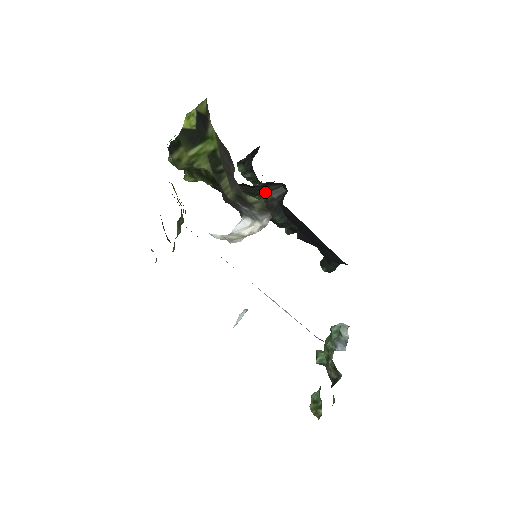
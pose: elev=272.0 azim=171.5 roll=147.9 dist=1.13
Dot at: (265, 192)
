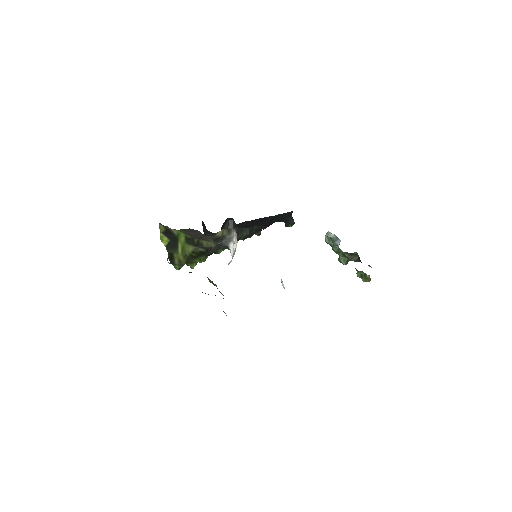
Dot at: occluded
